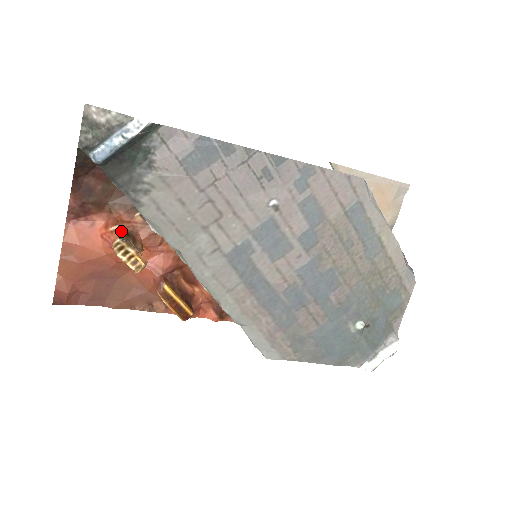
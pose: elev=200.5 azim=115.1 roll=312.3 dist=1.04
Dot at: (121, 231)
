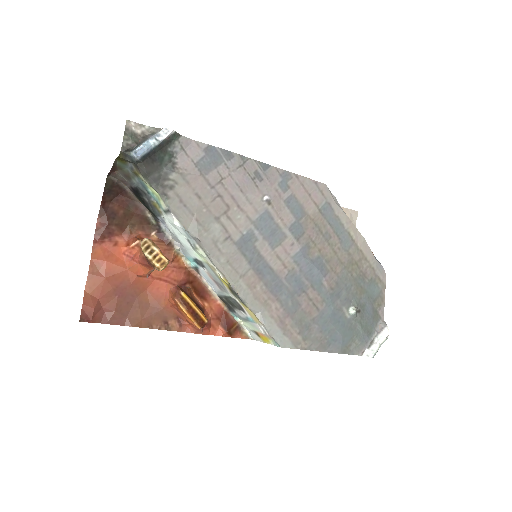
Dot at: occluded
